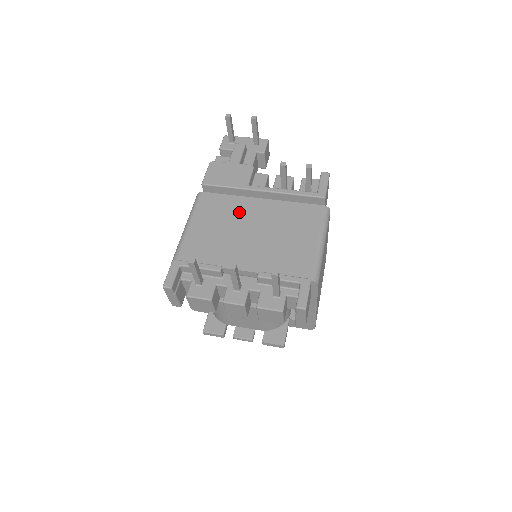
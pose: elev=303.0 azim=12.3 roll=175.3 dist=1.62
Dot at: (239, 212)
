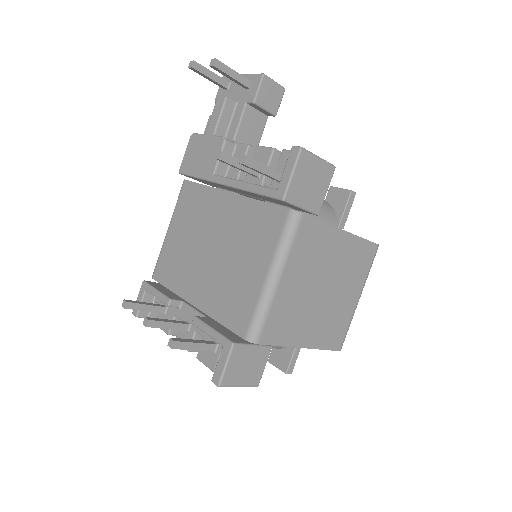
Dot at: (206, 214)
